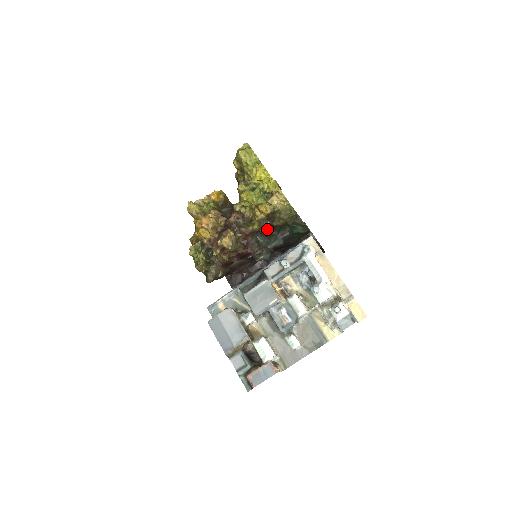
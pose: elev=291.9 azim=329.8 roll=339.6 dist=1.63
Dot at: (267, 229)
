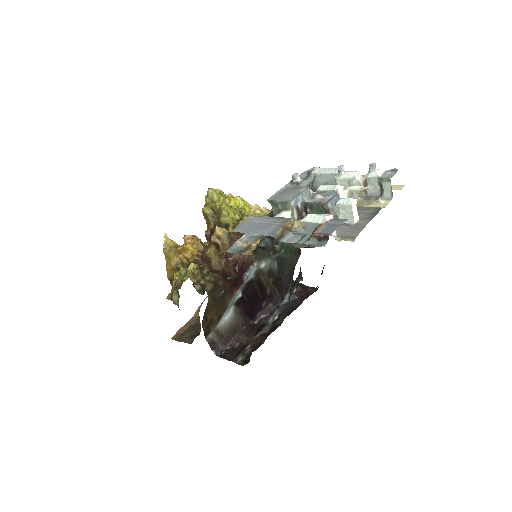
Dot at: occluded
